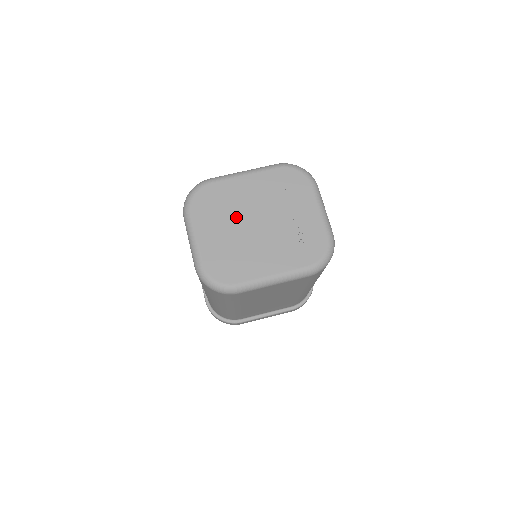
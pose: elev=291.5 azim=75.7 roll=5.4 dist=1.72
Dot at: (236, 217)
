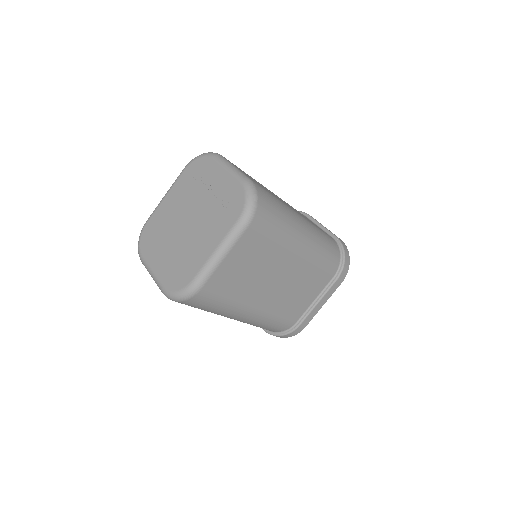
Dot at: (171, 231)
